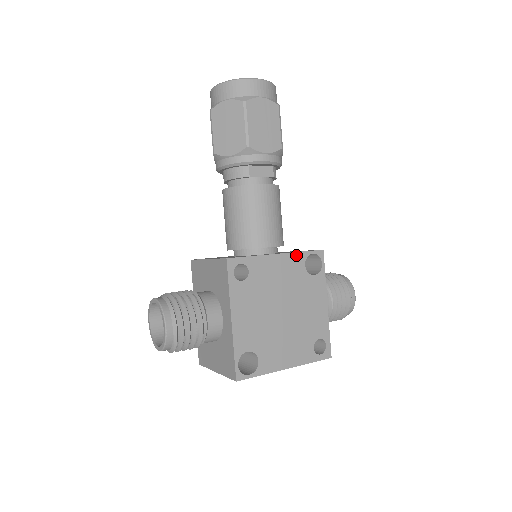
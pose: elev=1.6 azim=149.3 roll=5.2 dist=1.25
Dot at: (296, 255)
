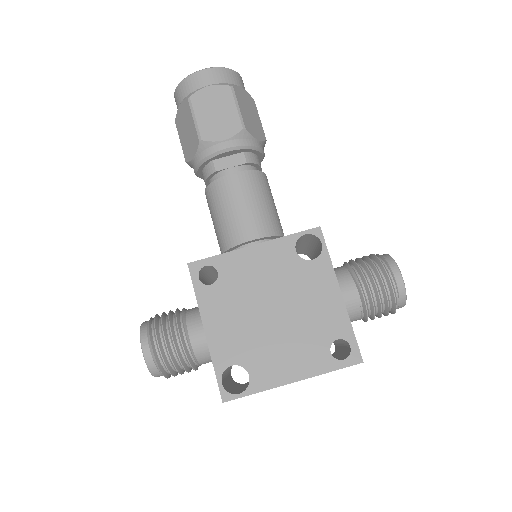
Dot at: (280, 241)
